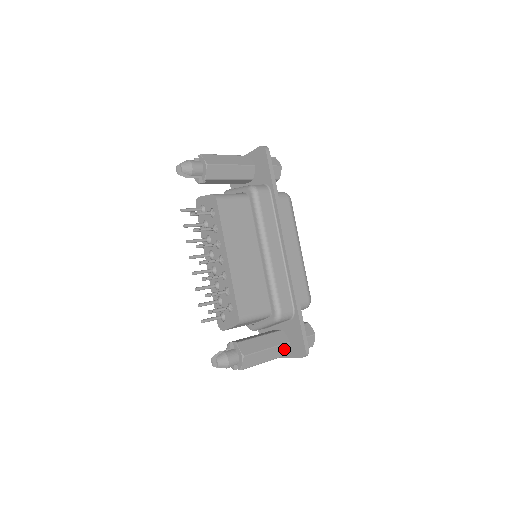
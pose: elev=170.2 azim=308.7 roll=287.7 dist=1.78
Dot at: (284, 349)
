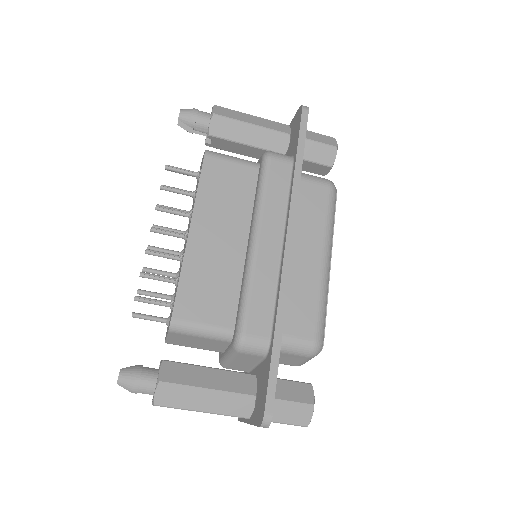
Dot at: (243, 405)
